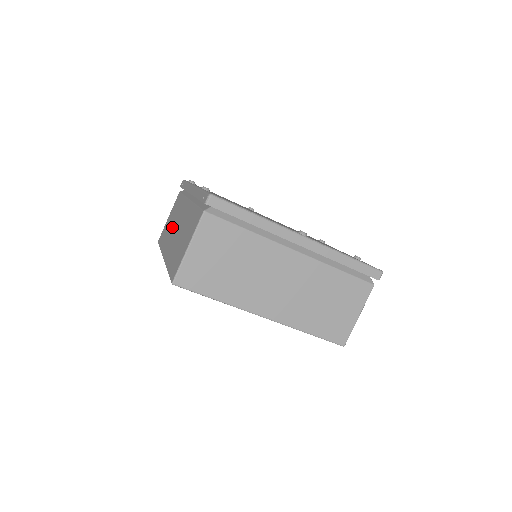
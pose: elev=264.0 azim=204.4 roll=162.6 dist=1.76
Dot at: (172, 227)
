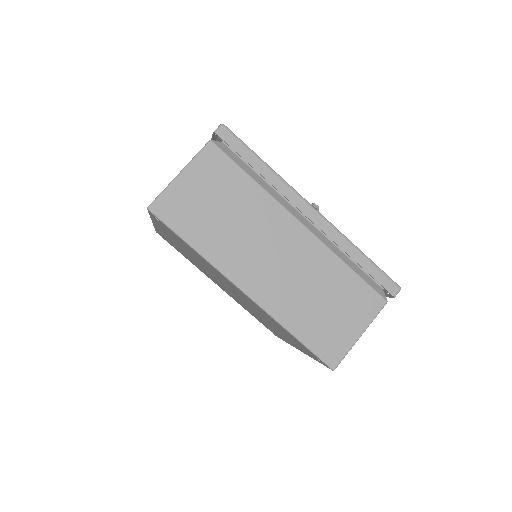
Dot at: occluded
